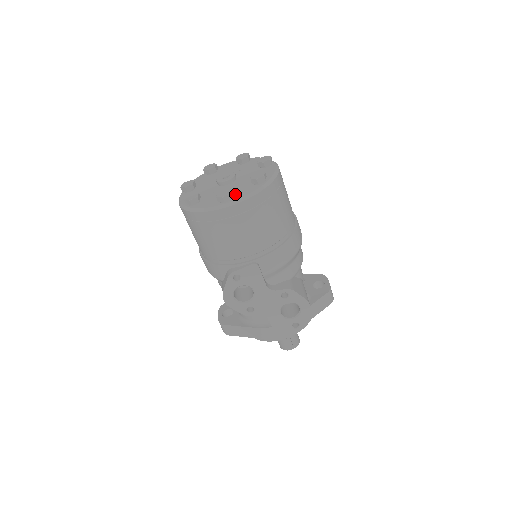
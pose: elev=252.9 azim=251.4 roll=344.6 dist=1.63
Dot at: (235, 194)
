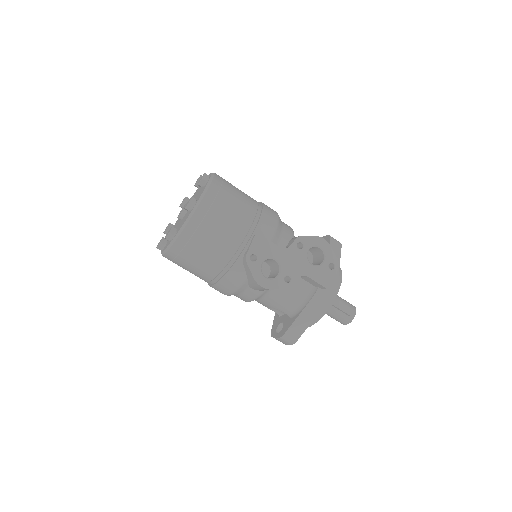
Dot at: occluded
